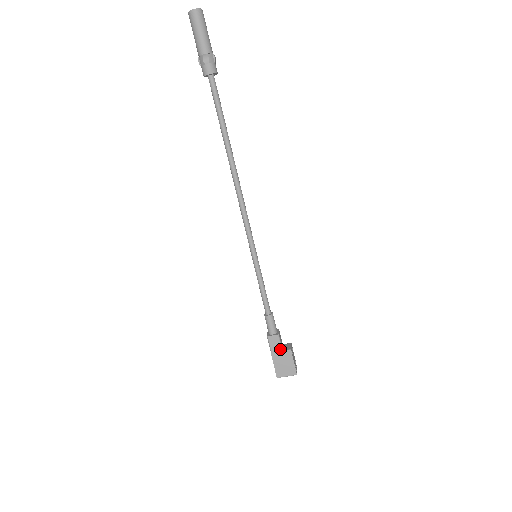
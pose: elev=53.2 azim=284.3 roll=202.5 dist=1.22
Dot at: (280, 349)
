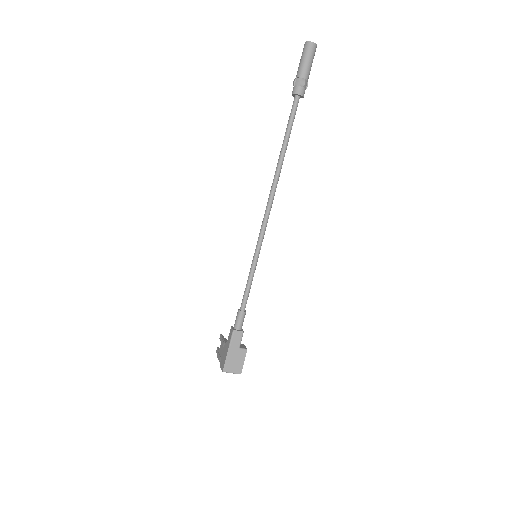
Dot at: (239, 345)
